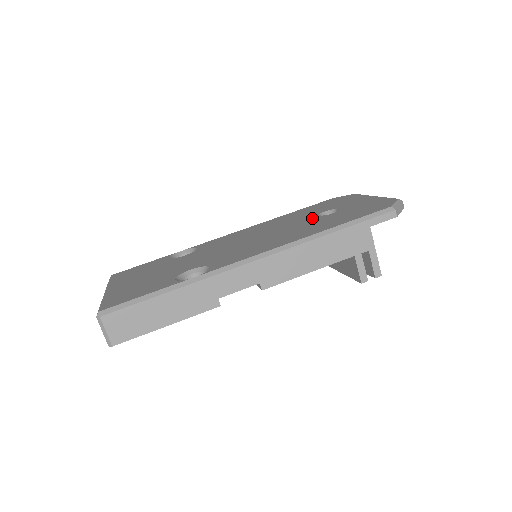
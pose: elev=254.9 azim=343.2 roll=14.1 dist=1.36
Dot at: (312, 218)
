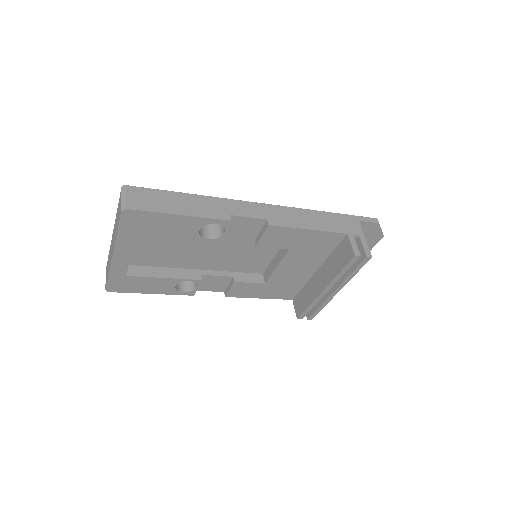
Dot at: occluded
